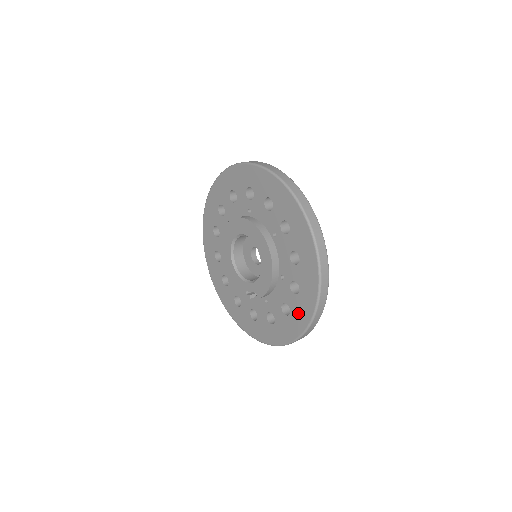
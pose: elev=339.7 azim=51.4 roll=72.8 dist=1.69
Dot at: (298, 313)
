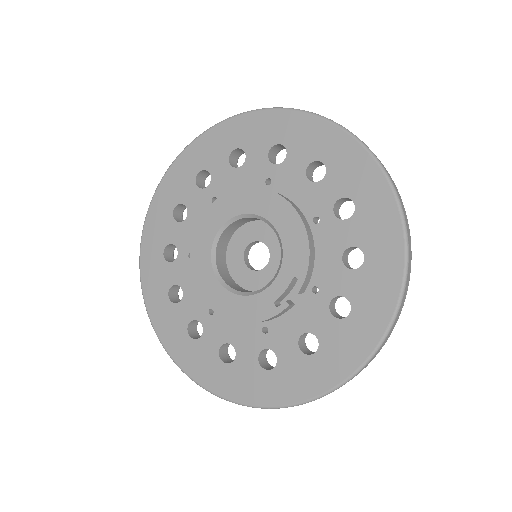
Dot at: (375, 236)
